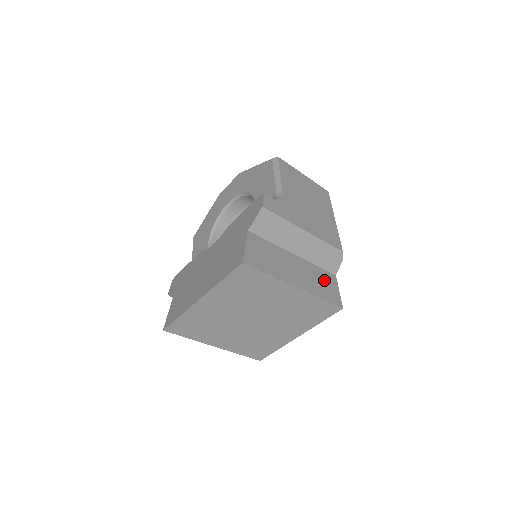
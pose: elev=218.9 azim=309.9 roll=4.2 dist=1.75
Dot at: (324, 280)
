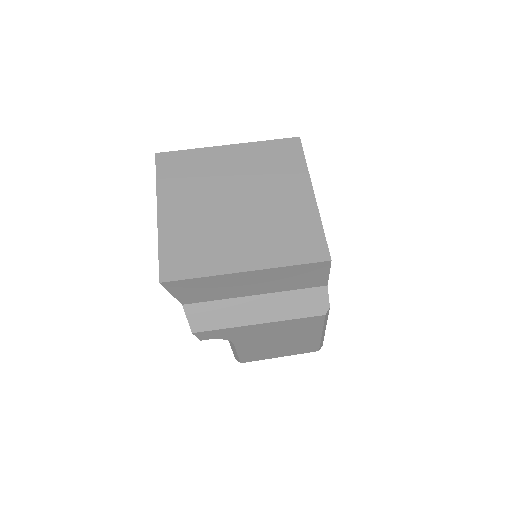
Dot at: occluded
